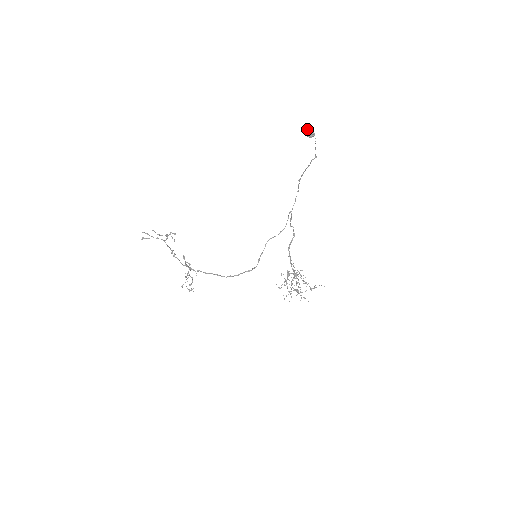
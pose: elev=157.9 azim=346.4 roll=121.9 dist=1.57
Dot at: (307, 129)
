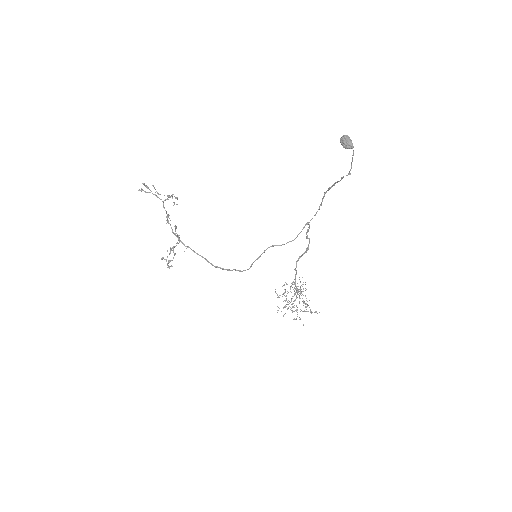
Dot at: (345, 136)
